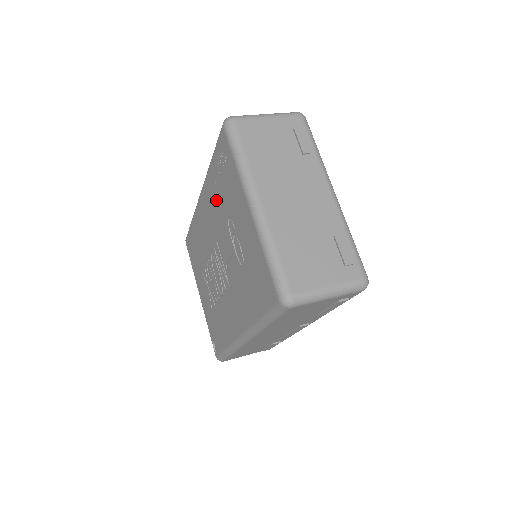
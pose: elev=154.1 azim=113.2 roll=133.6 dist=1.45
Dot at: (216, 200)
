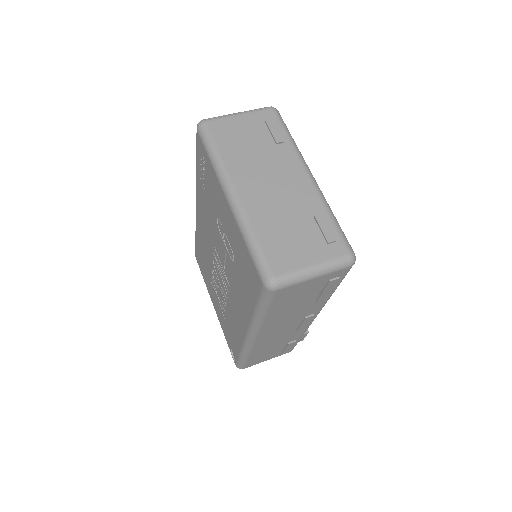
Dot at: (206, 204)
